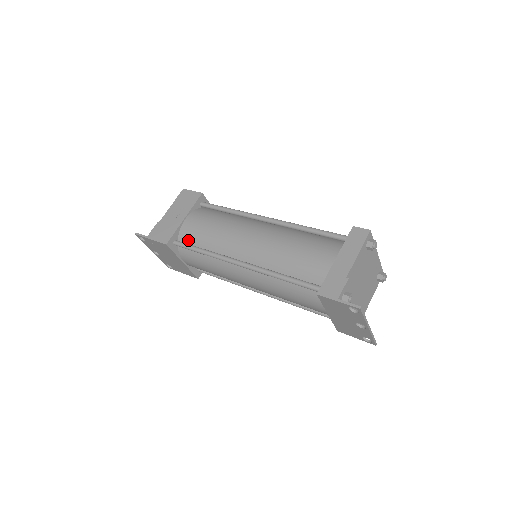
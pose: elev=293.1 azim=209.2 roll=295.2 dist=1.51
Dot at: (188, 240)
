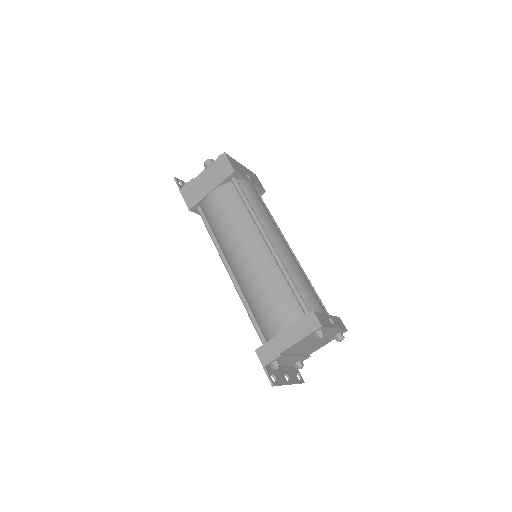
Dot at: (207, 214)
